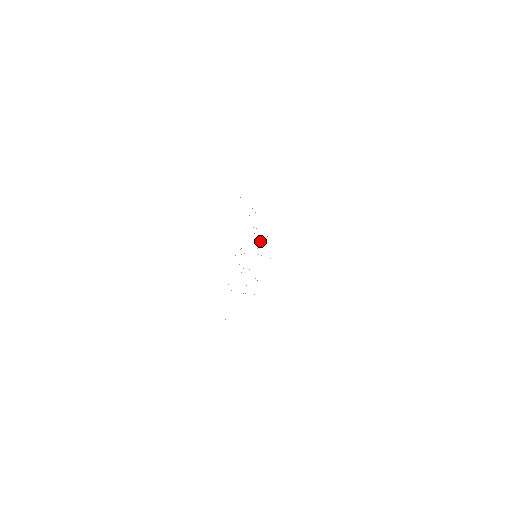
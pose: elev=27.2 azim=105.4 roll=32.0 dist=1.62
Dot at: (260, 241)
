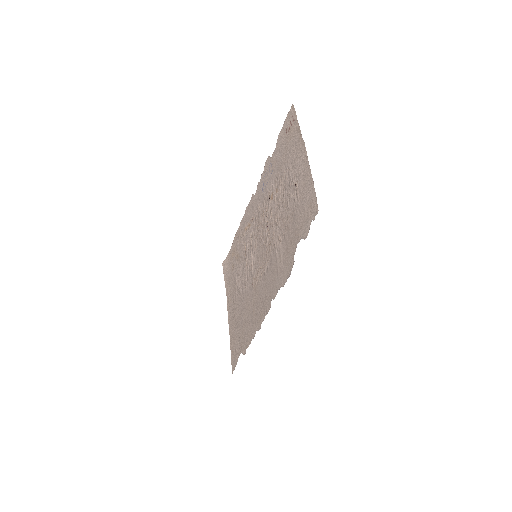
Dot at: (246, 262)
